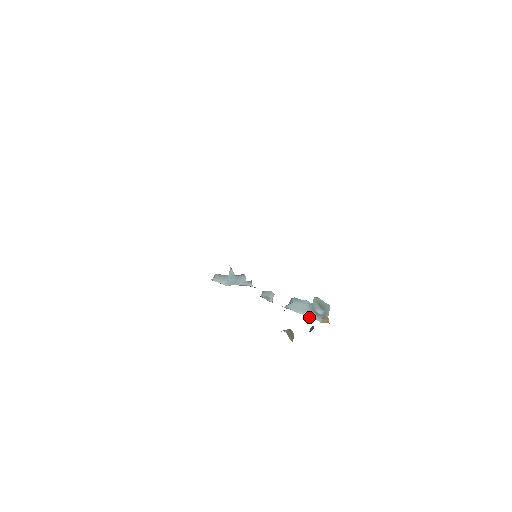
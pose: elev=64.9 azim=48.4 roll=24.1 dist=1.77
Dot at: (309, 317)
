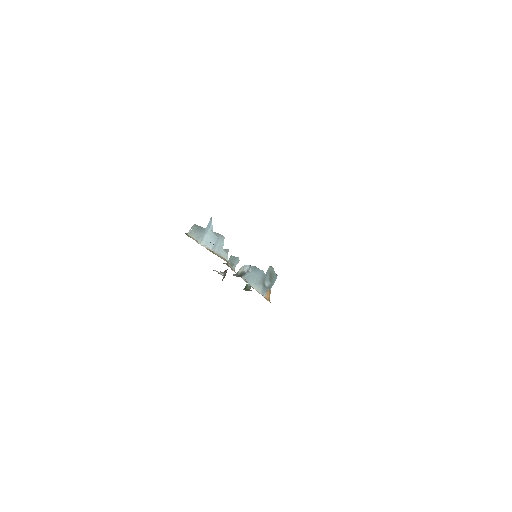
Dot at: (257, 291)
